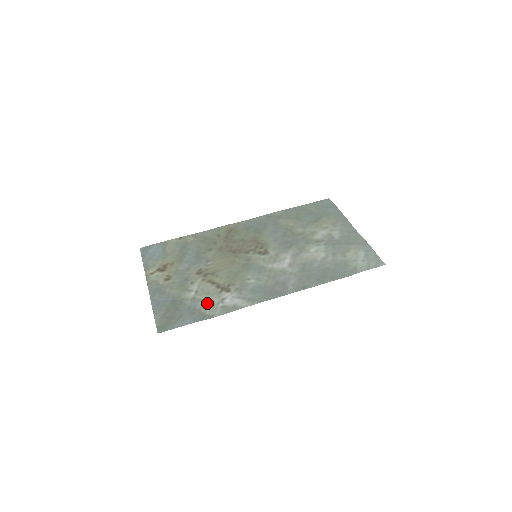
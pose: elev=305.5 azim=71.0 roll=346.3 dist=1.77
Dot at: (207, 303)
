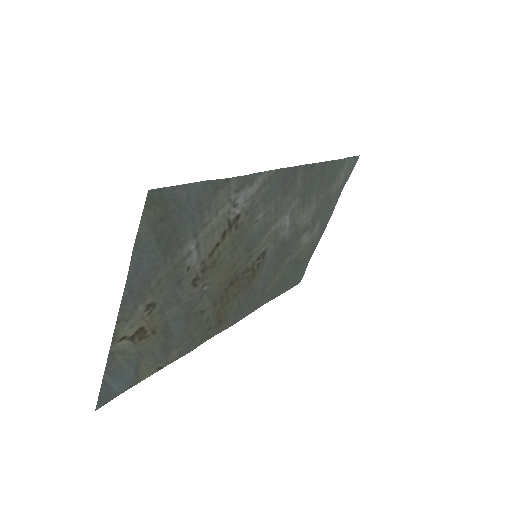
Dot at: (215, 211)
